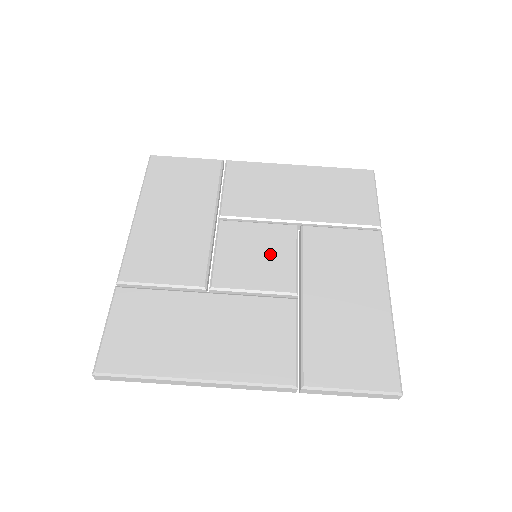
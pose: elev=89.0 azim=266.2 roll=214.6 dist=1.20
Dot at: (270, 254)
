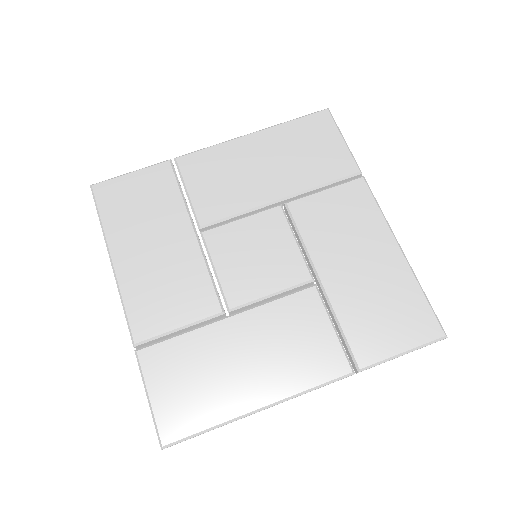
Dot at: (269, 248)
